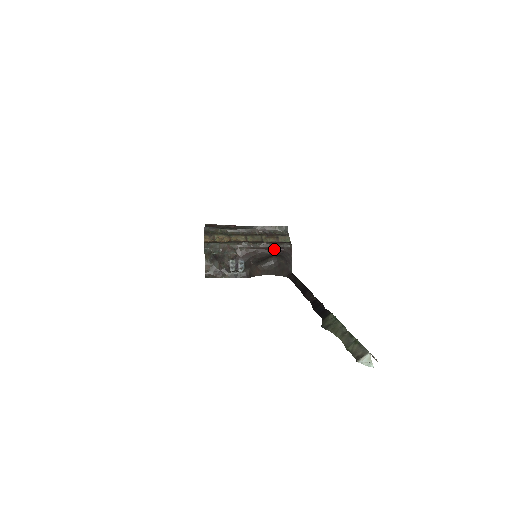
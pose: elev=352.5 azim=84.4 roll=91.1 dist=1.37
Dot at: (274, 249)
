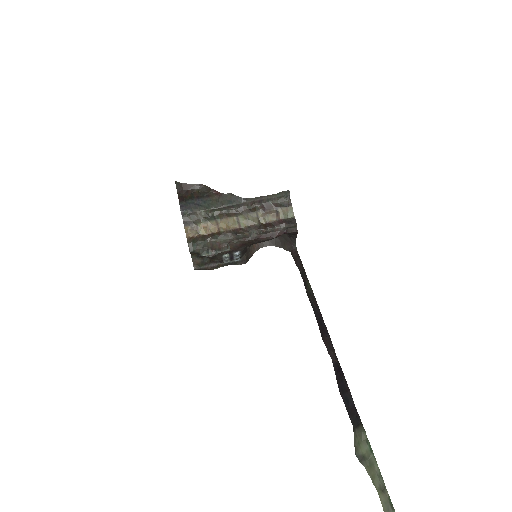
Dot at: (276, 235)
